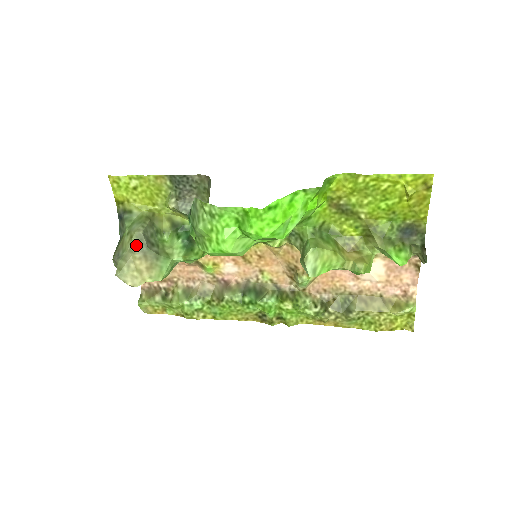
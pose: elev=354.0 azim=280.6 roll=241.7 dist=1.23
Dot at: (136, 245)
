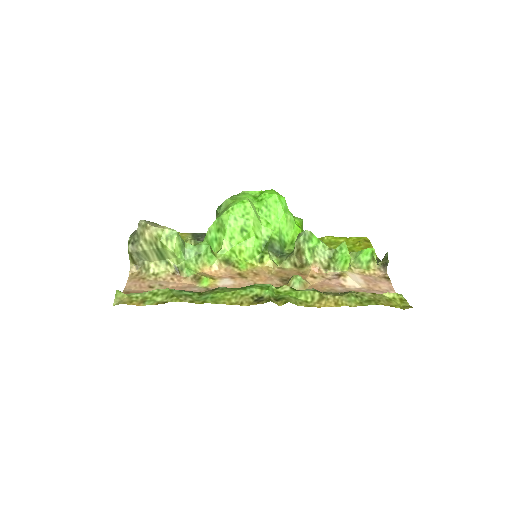
Dot at: occluded
